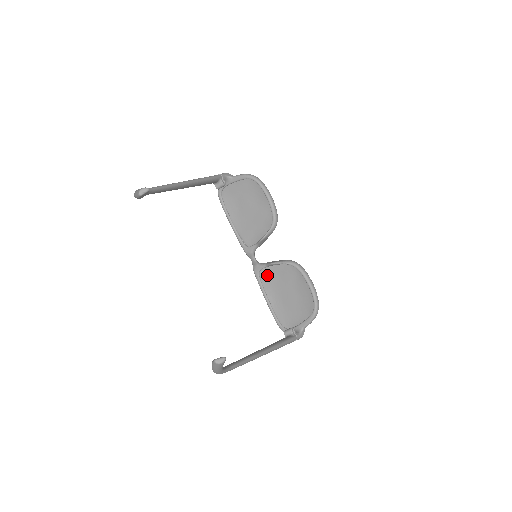
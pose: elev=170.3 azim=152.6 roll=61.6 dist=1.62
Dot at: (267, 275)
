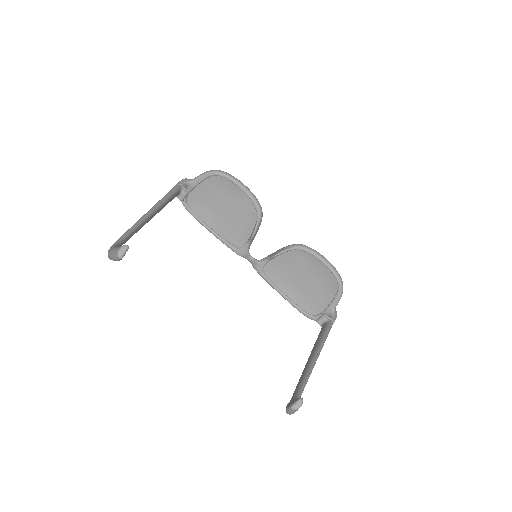
Dot at: (272, 269)
